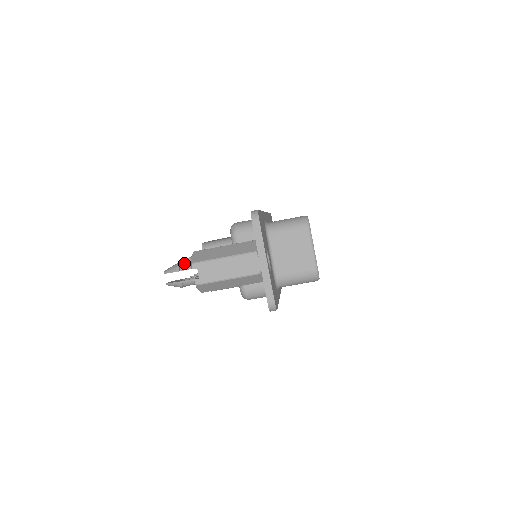
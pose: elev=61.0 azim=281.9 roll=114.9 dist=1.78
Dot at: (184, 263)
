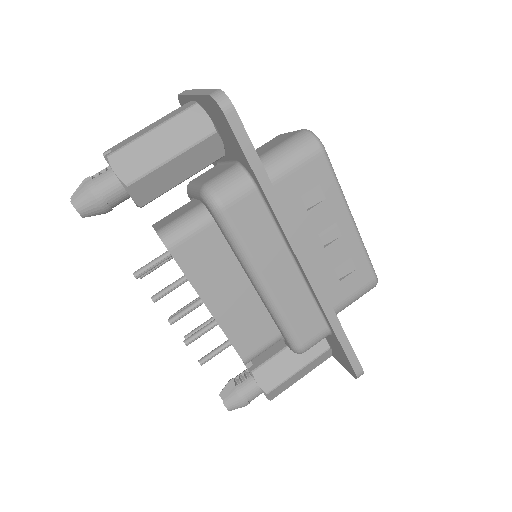
Dot at: occluded
